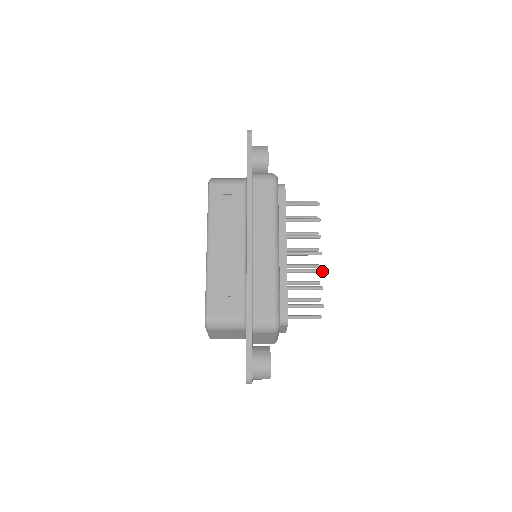
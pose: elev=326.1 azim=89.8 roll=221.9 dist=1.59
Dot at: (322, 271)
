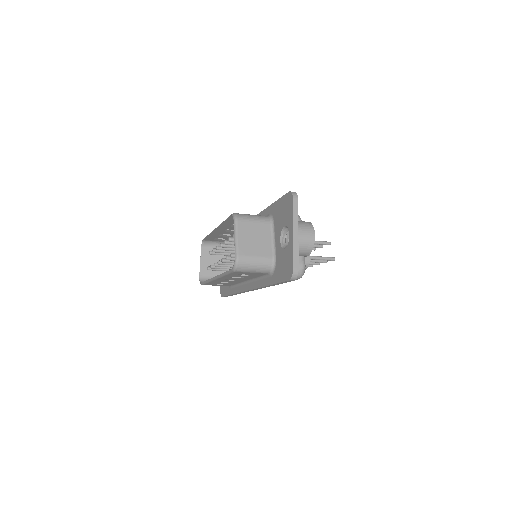
Dot at: occluded
